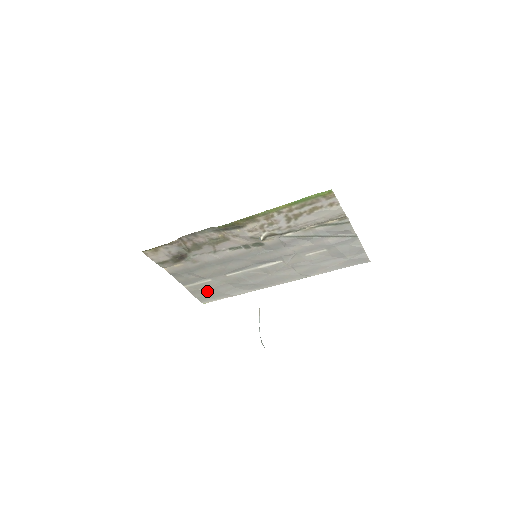
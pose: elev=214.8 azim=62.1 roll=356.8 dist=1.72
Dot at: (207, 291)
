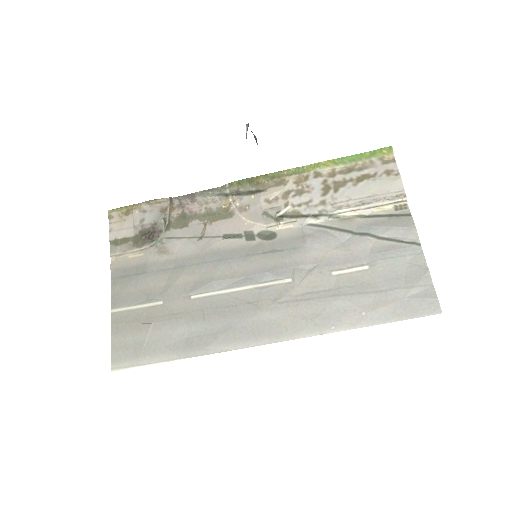
Dot at: (140, 331)
